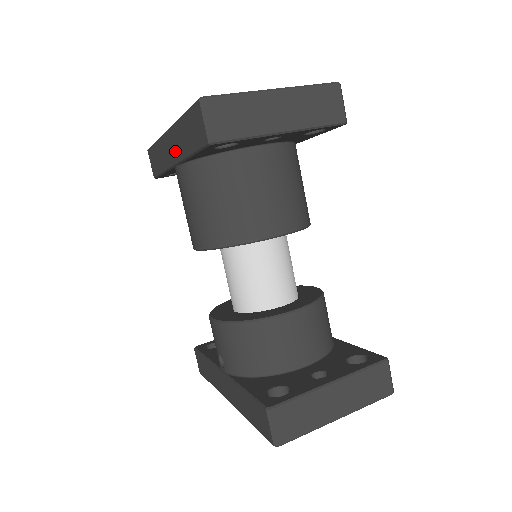
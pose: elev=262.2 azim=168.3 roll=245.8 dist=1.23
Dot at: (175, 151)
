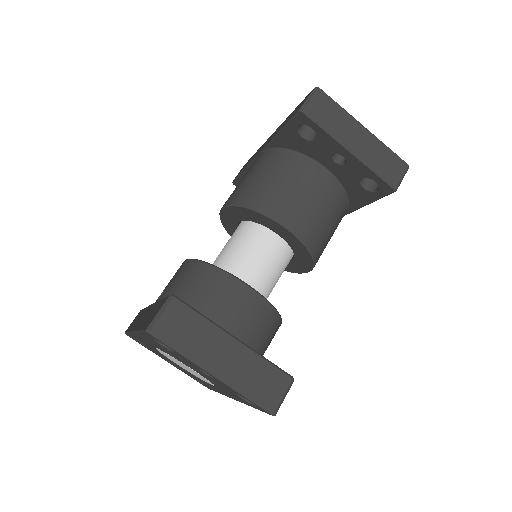
Dot at: (268, 141)
